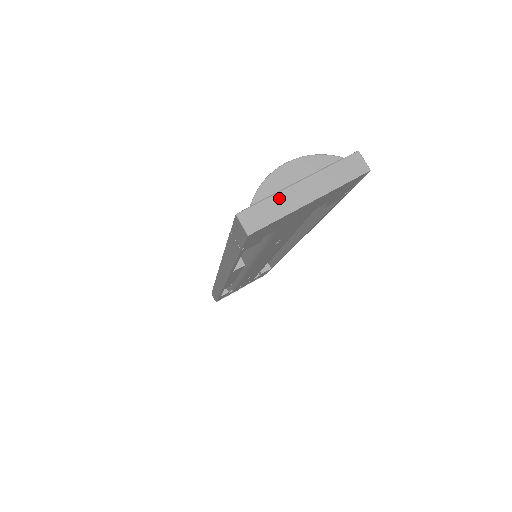
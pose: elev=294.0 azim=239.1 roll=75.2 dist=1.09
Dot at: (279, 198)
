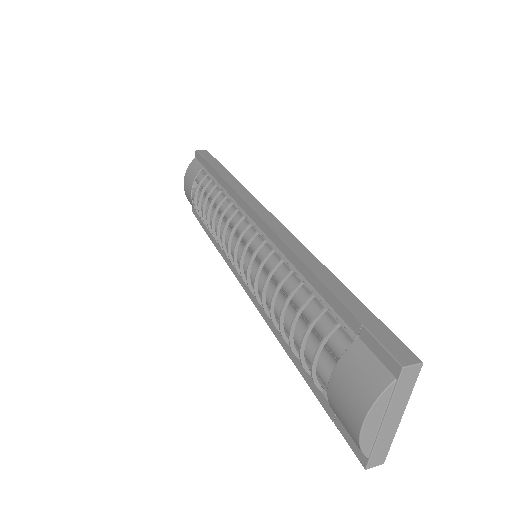
Dot at: (381, 440)
